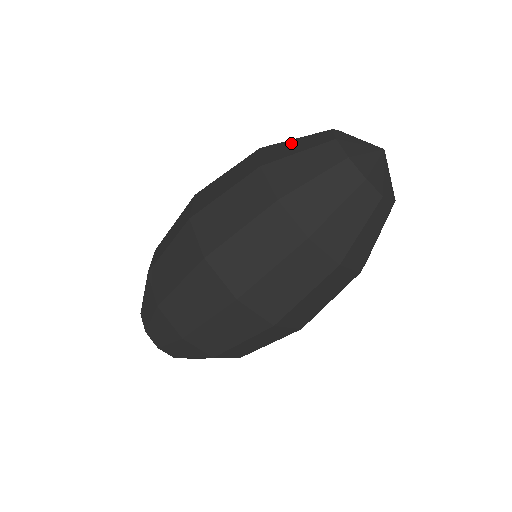
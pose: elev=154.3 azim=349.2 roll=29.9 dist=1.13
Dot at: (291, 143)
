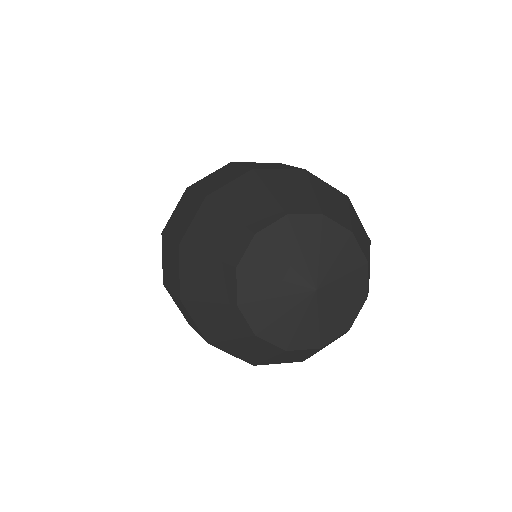
Dot at: (256, 192)
